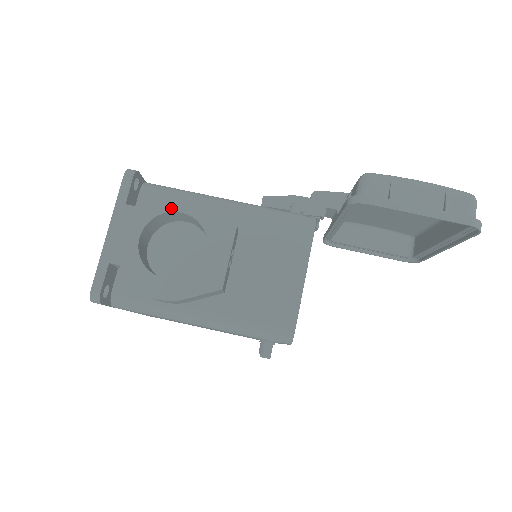
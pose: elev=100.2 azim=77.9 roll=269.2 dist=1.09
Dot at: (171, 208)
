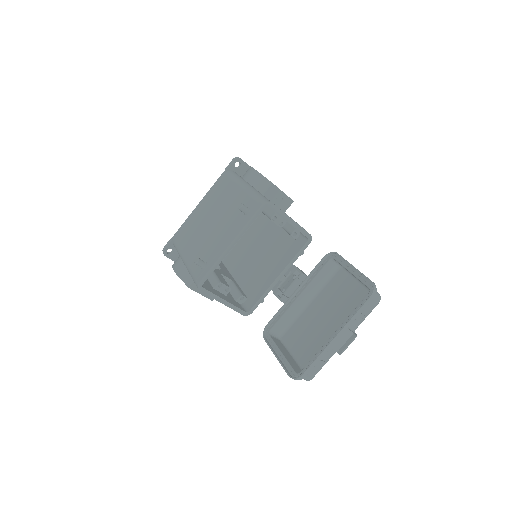
Dot at: occluded
